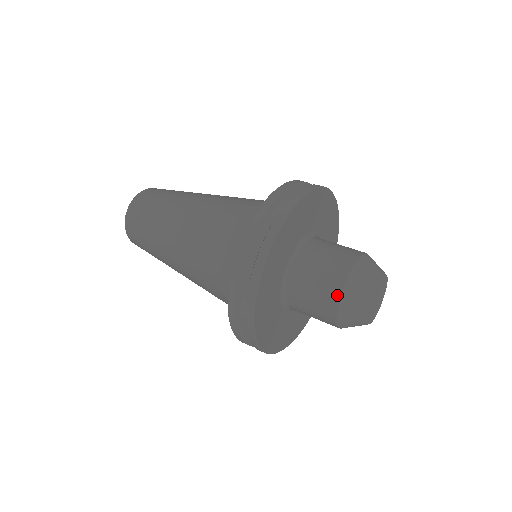
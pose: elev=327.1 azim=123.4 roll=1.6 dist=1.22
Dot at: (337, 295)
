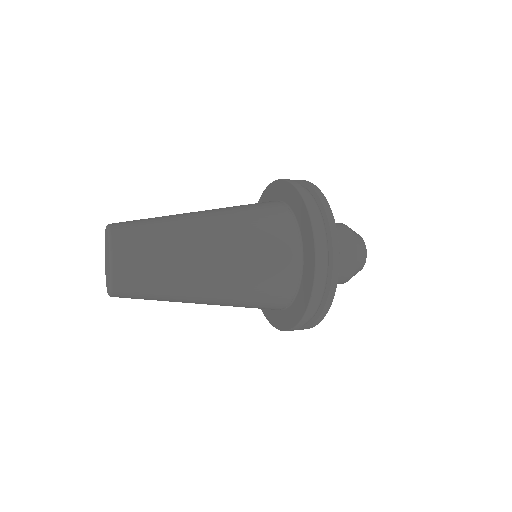
Dot at: (354, 266)
